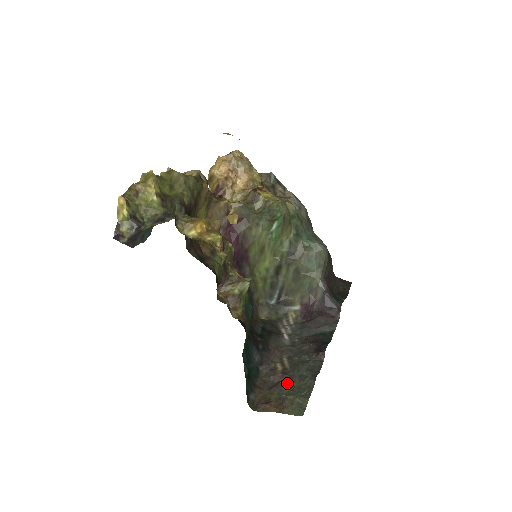
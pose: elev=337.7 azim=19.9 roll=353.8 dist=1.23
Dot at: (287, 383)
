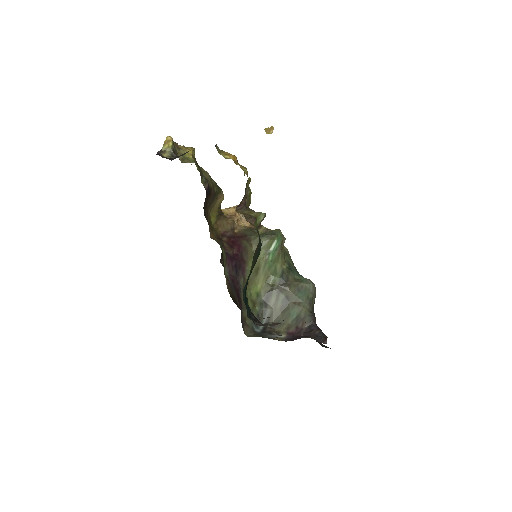
Dot at: occluded
